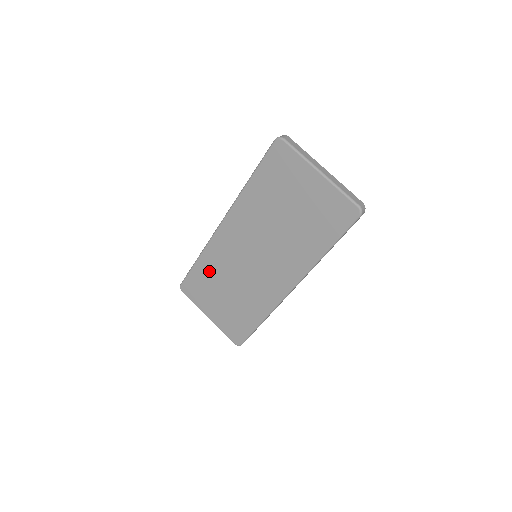
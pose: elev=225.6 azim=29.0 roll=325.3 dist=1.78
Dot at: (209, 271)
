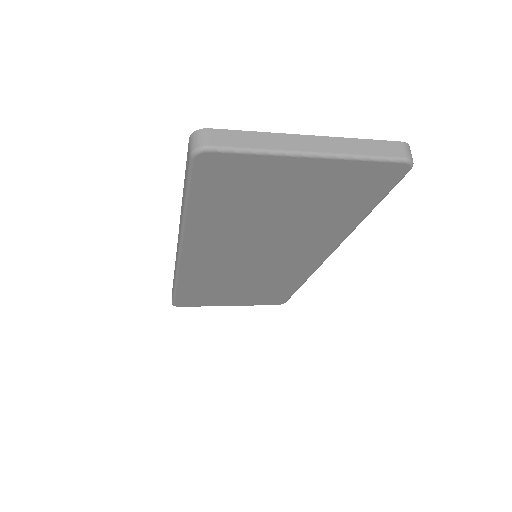
Dot at: (200, 287)
